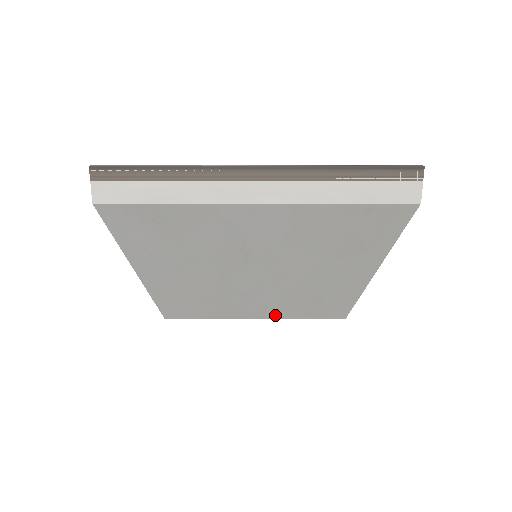
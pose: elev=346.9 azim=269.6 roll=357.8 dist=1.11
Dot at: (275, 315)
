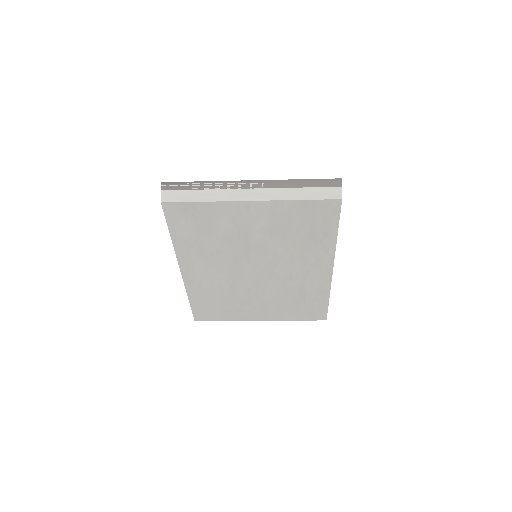
Dot at: (274, 316)
